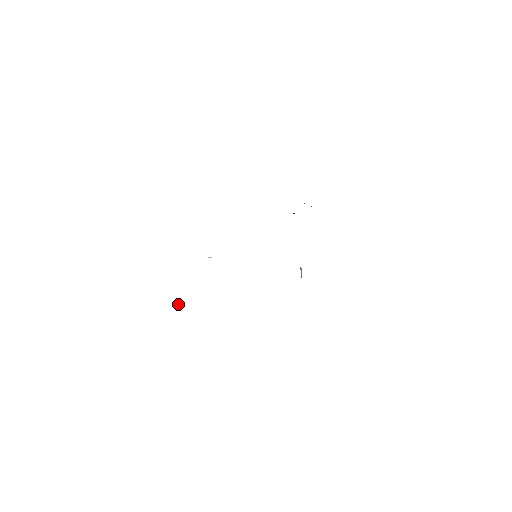
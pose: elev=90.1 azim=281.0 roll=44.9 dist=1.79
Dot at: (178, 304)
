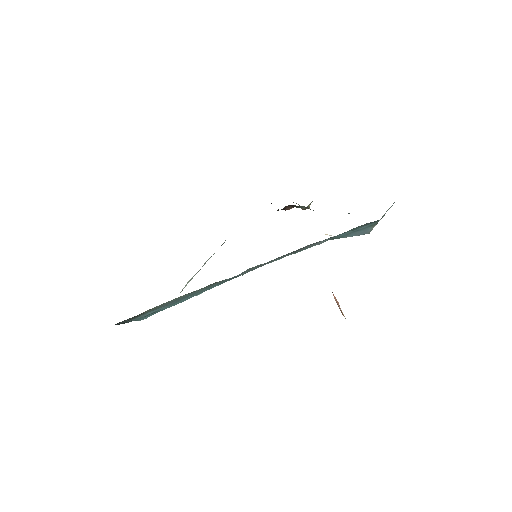
Dot at: occluded
